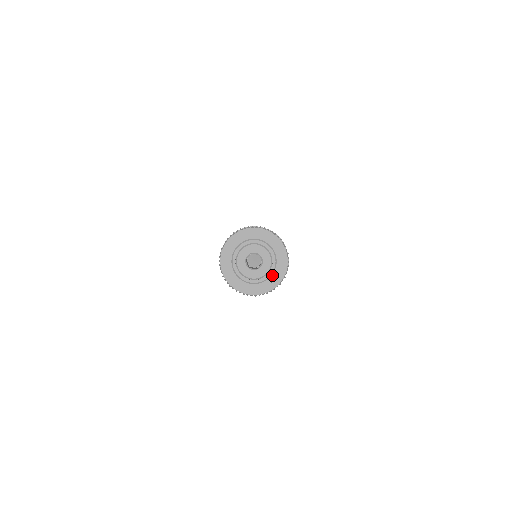
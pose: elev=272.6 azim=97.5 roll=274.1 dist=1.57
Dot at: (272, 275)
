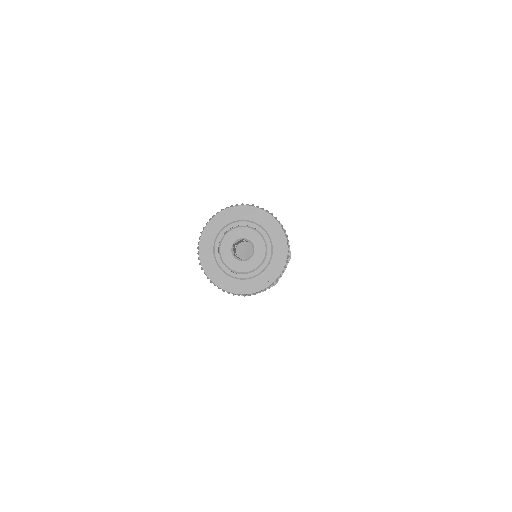
Dot at: (259, 275)
